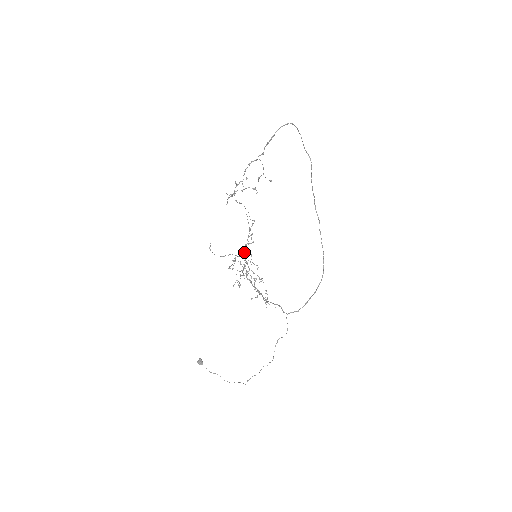
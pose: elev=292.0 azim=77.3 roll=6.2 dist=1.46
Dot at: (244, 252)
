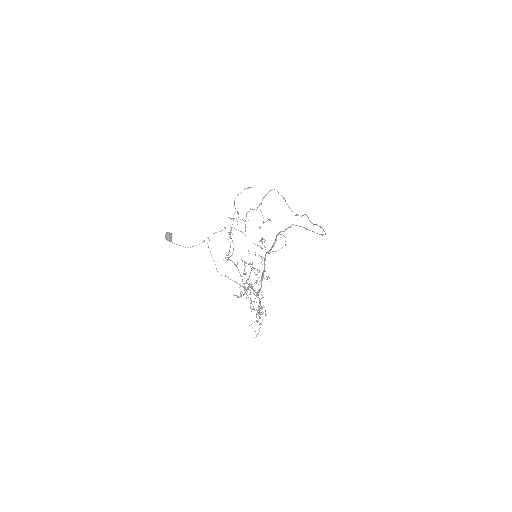
Dot at: (250, 308)
